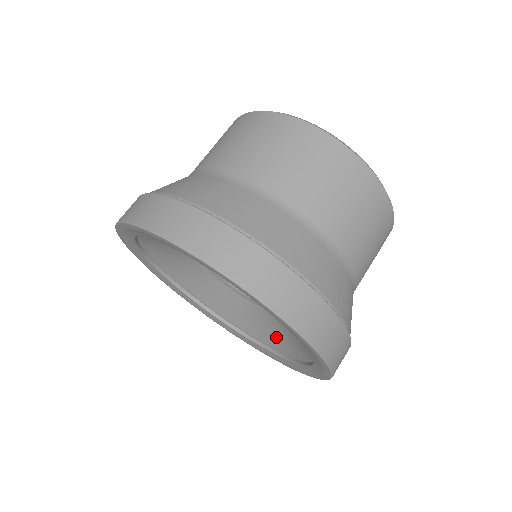
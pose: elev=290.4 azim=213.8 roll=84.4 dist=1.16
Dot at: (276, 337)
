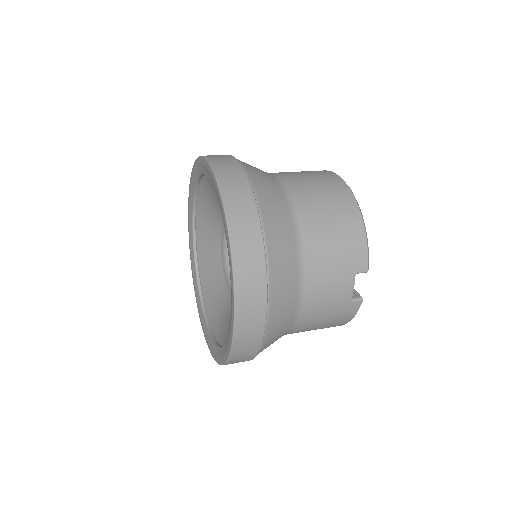
Dot at: occluded
